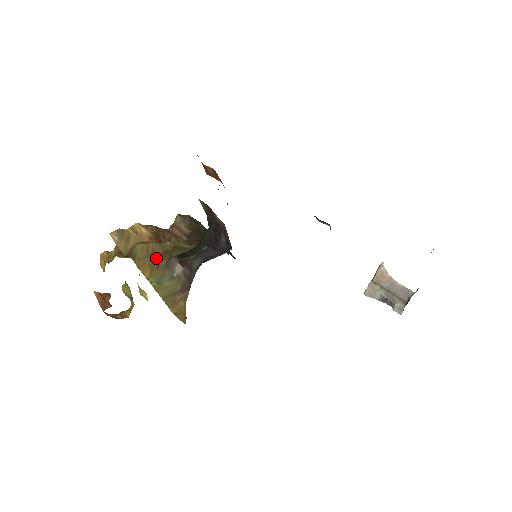
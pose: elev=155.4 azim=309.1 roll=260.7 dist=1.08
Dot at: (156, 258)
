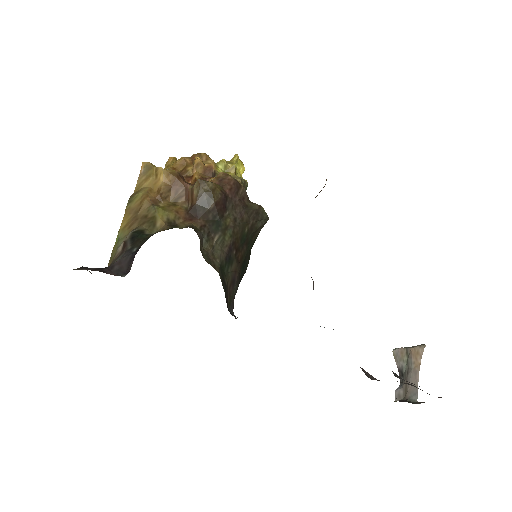
Dot at: (136, 217)
